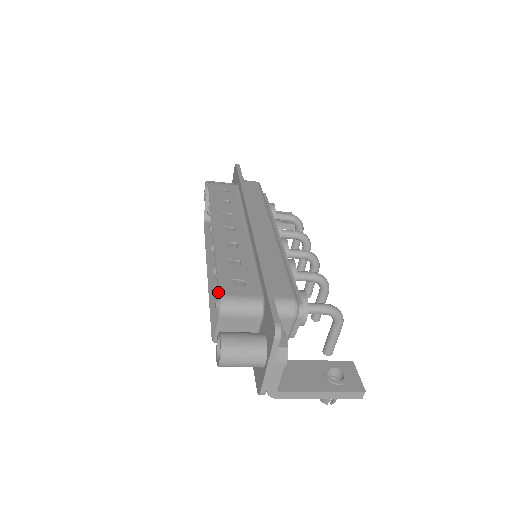
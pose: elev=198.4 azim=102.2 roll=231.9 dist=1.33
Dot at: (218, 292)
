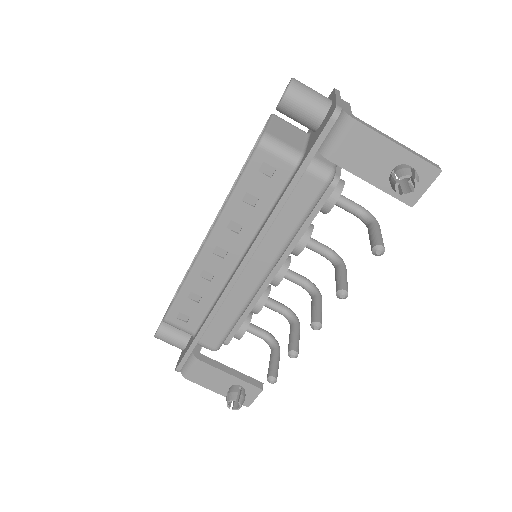
Dot at: (263, 128)
